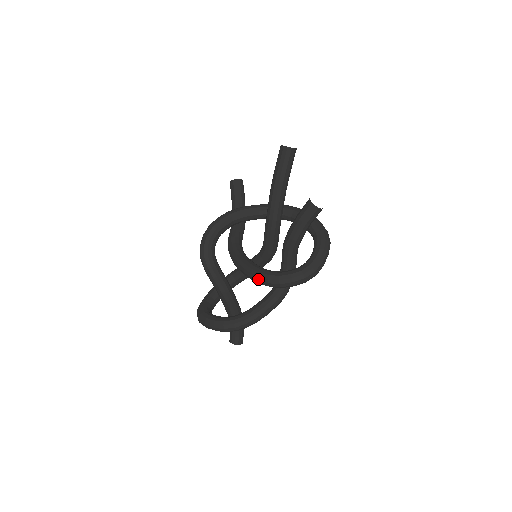
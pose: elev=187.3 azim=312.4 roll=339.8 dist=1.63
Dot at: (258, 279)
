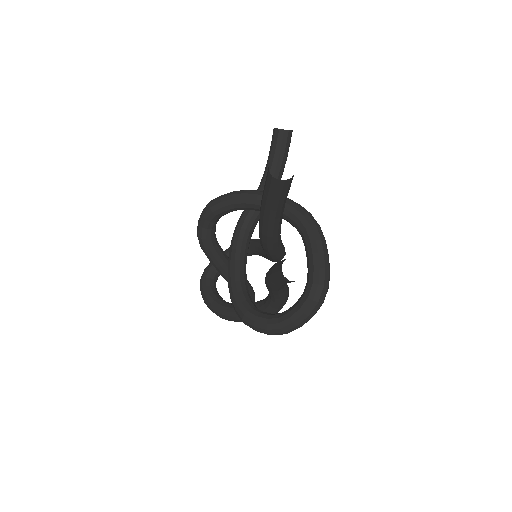
Dot at: occluded
